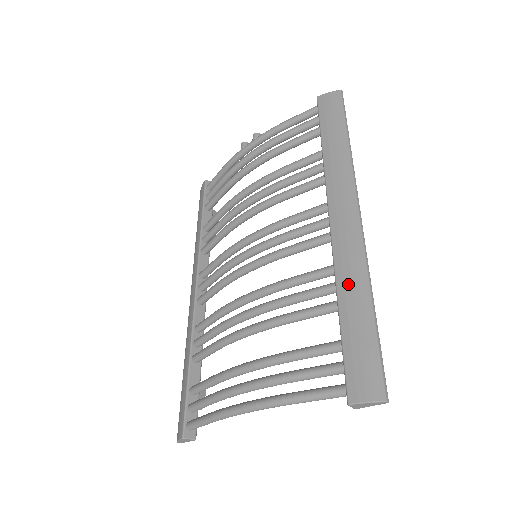
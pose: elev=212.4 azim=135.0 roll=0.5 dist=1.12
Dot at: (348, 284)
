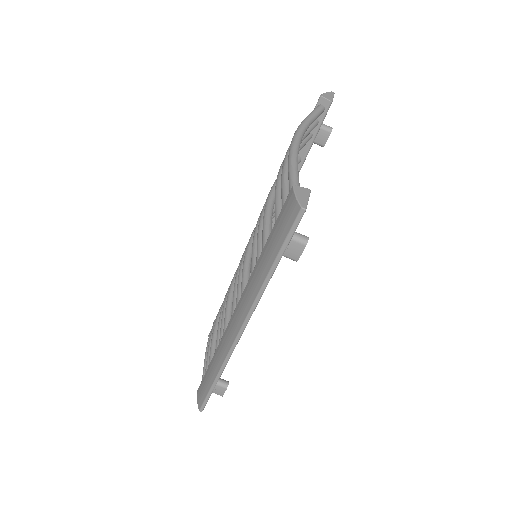
Dot at: occluded
